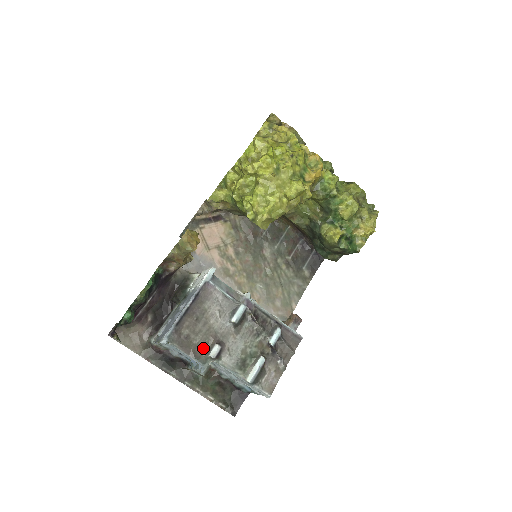
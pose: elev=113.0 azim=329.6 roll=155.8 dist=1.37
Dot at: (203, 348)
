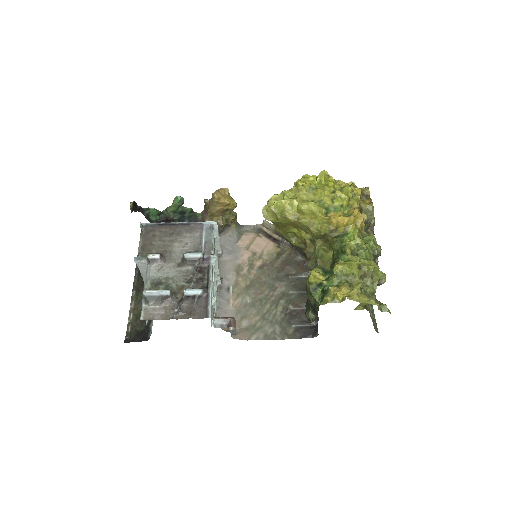
Dot at: (153, 250)
